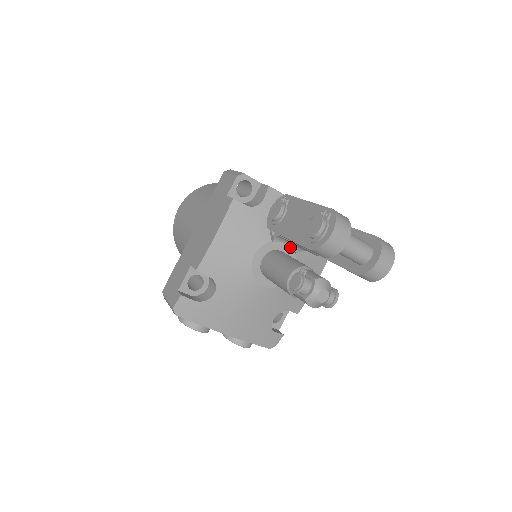
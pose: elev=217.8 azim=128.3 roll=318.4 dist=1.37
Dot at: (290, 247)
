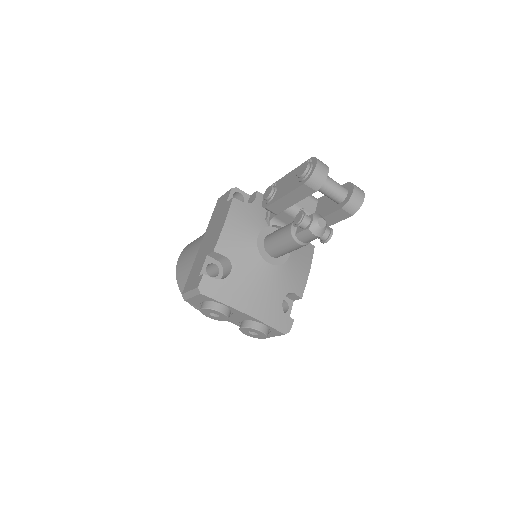
Dot at: occluded
